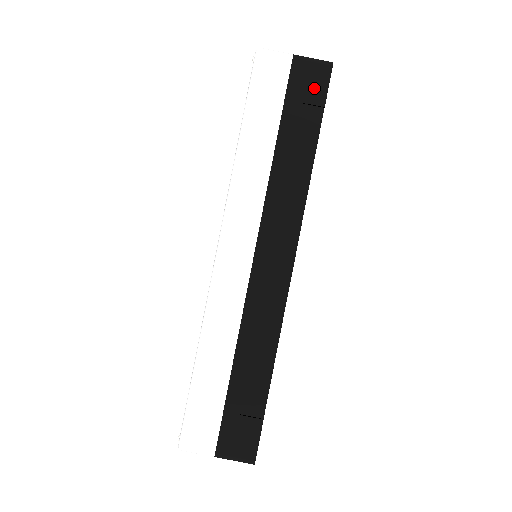
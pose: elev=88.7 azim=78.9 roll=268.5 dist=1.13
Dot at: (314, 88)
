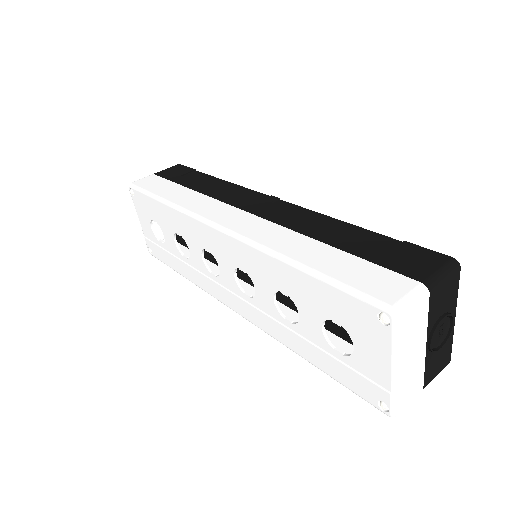
Dot at: (180, 171)
